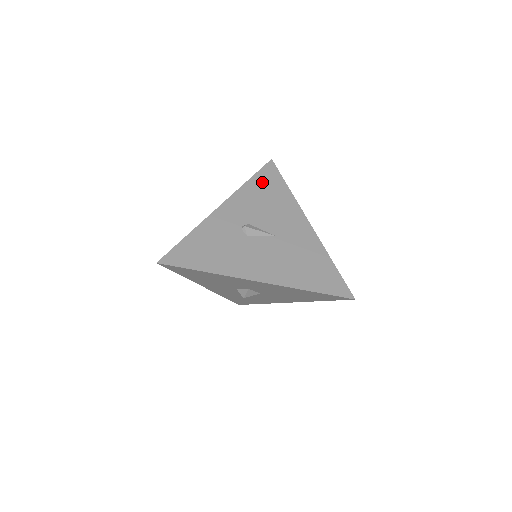
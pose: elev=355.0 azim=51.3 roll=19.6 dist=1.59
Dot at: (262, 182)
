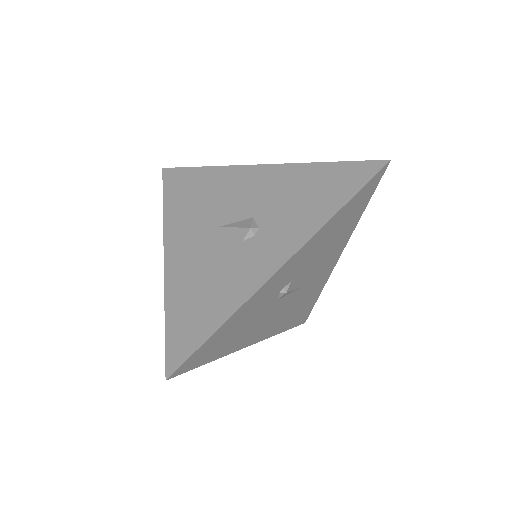
Dot at: (350, 210)
